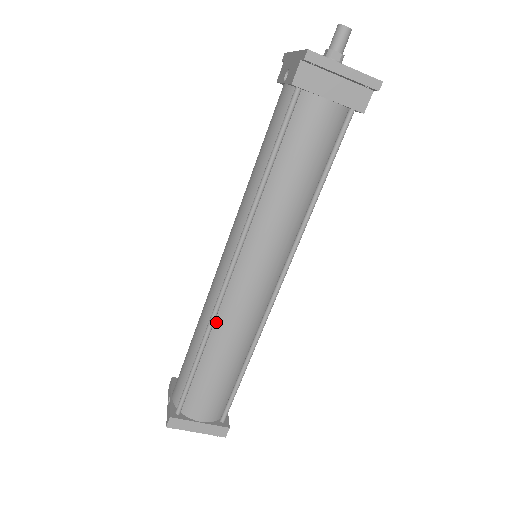
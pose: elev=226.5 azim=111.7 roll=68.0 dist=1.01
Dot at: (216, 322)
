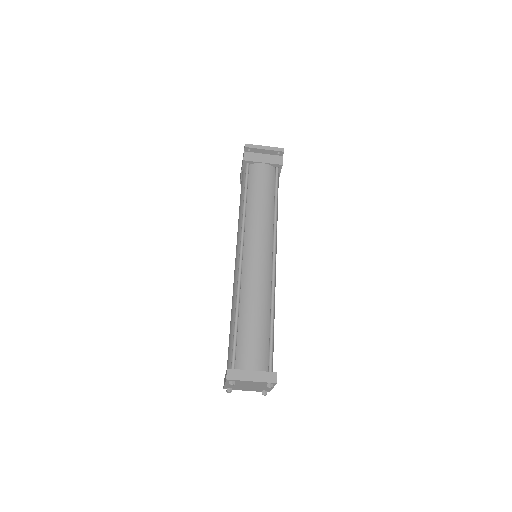
Dot at: (242, 289)
